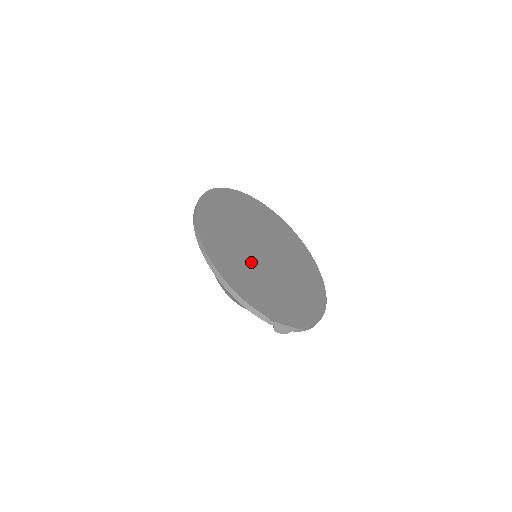
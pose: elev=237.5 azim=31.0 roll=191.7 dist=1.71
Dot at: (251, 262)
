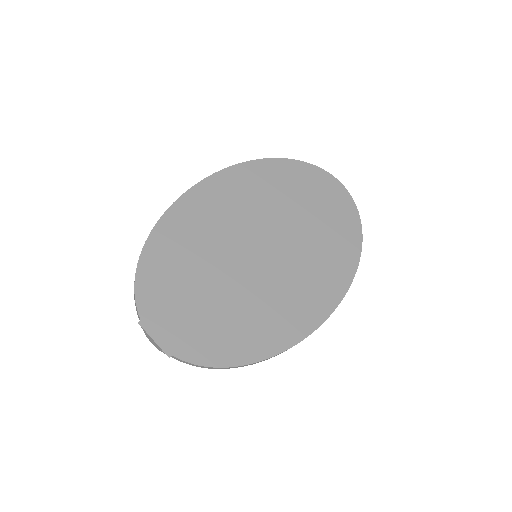
Dot at: (212, 256)
